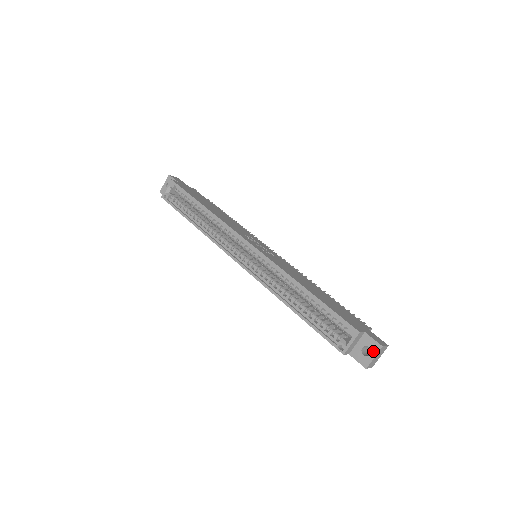
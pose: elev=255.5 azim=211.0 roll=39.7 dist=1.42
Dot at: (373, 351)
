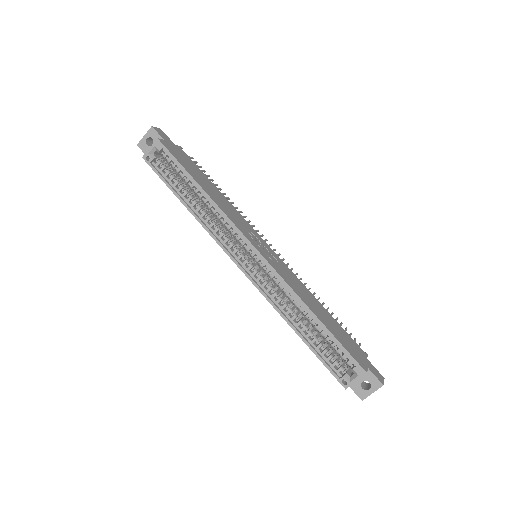
Dot at: (373, 387)
